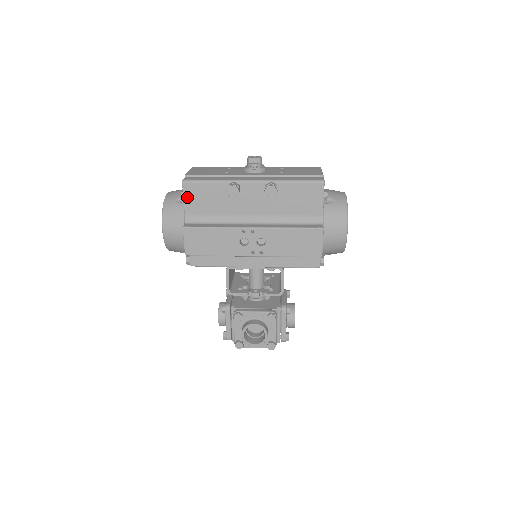
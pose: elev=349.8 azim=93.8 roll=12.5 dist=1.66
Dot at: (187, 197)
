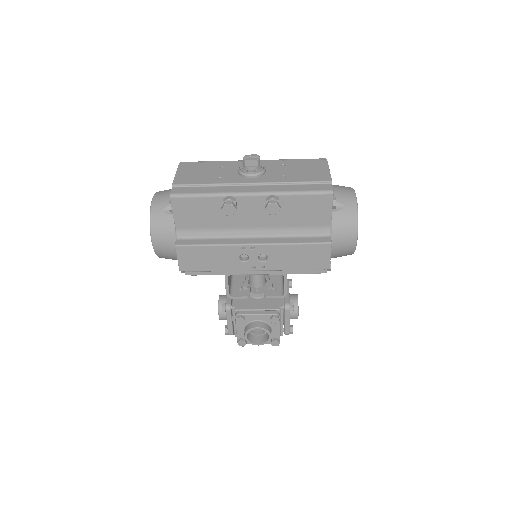
Dot at: (177, 212)
